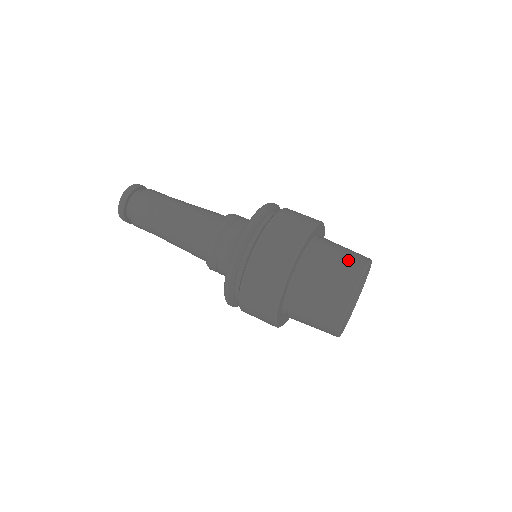
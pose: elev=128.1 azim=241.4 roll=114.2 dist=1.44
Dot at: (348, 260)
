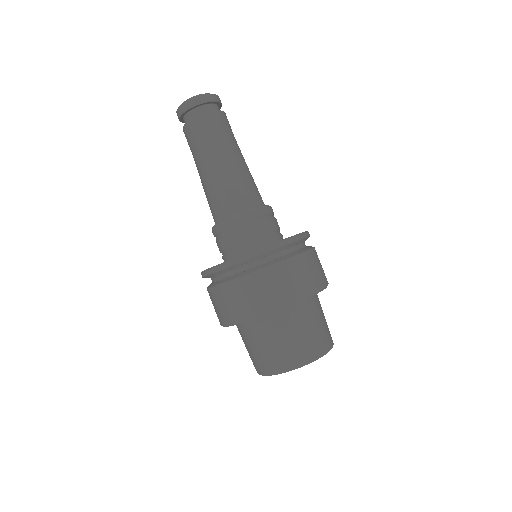
Dot at: (301, 346)
